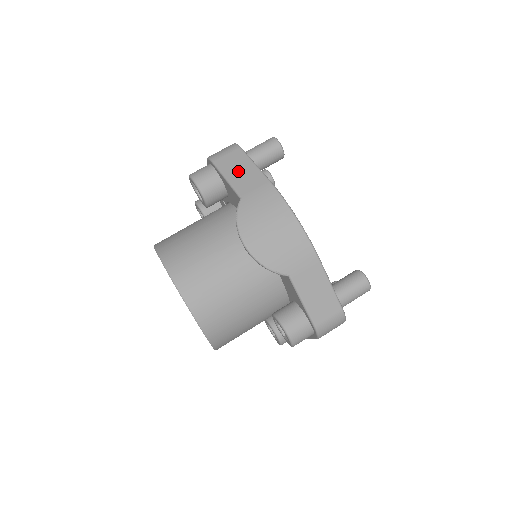
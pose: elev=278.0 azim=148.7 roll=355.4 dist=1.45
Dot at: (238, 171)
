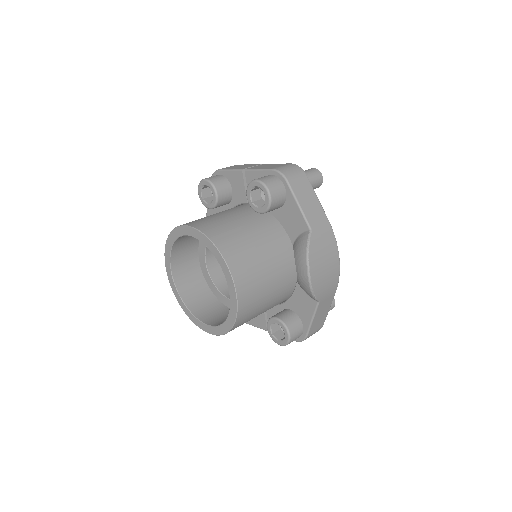
Dot at: (307, 201)
